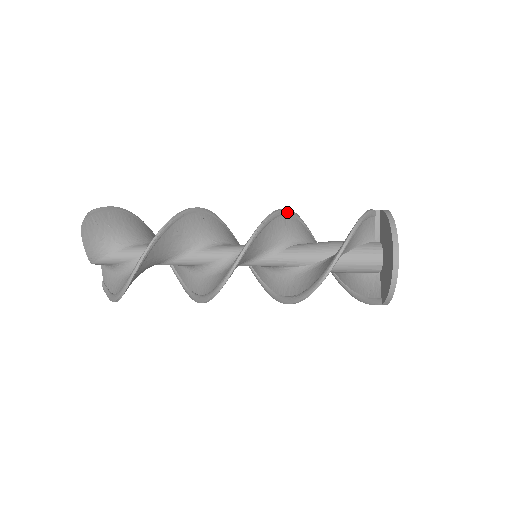
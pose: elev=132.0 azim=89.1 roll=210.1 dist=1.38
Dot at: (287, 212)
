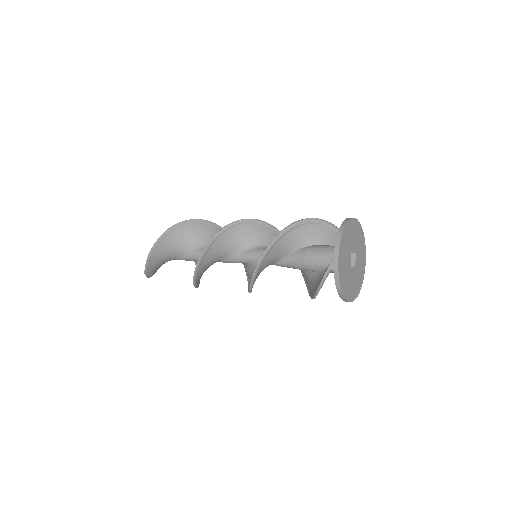
Dot at: occluded
